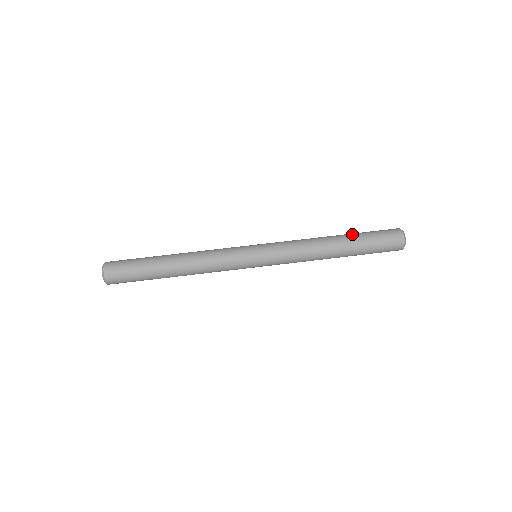
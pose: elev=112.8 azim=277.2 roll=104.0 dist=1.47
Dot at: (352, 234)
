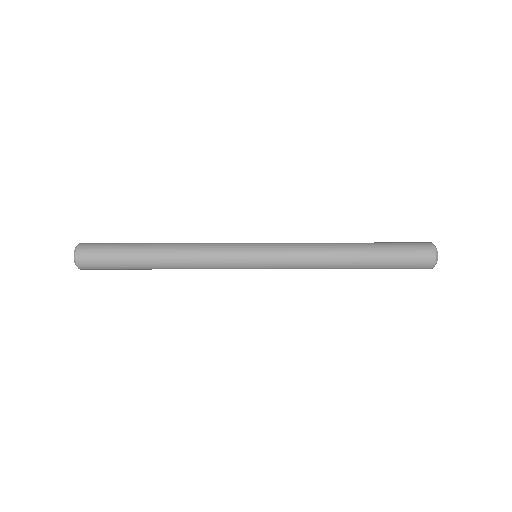
Dot at: occluded
